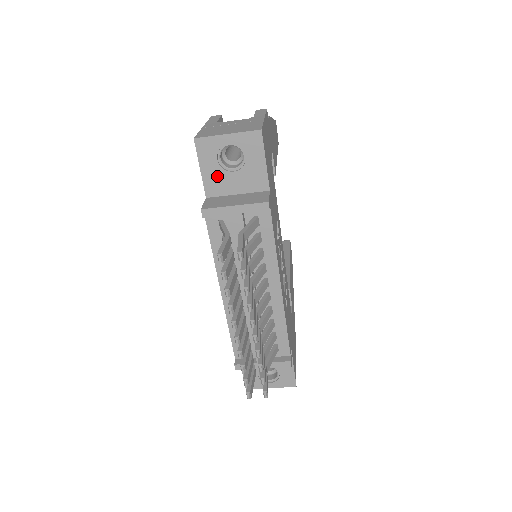
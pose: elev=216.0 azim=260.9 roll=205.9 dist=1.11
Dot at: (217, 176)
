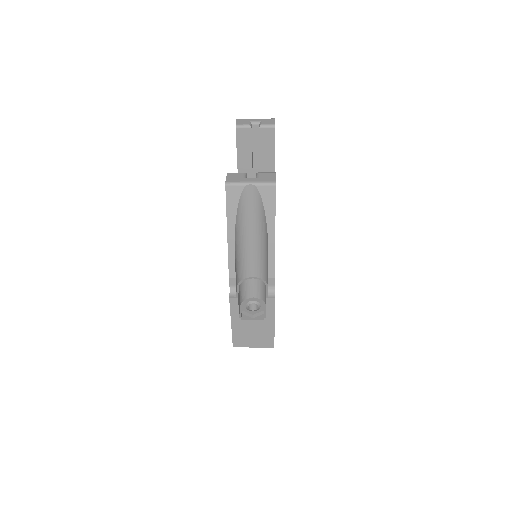
Dot at: occluded
